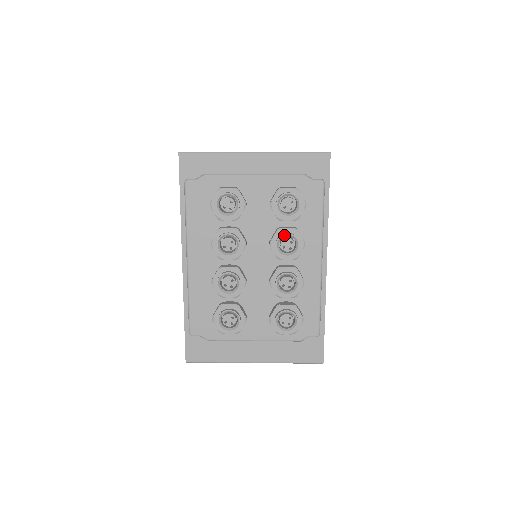
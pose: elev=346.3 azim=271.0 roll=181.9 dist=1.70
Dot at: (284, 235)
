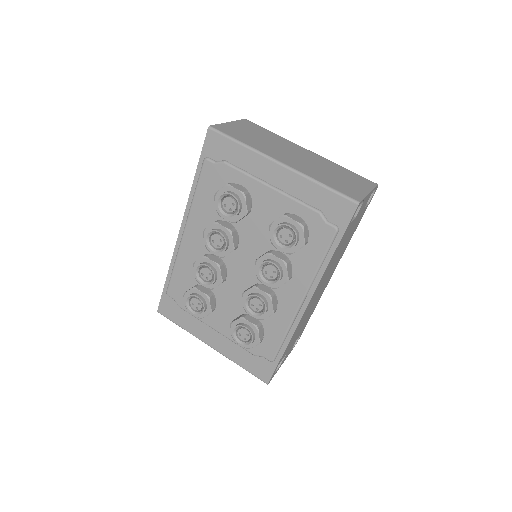
Dot at: (270, 262)
